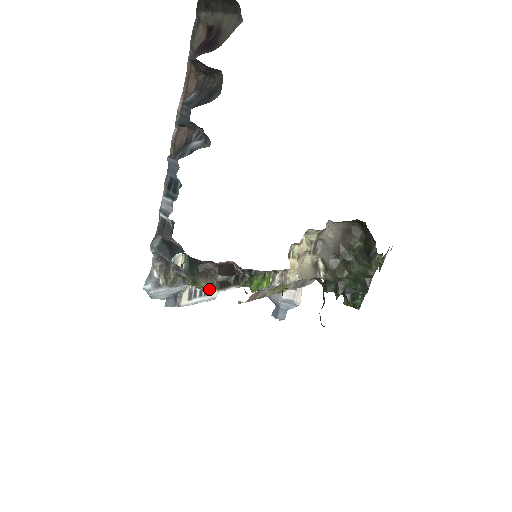
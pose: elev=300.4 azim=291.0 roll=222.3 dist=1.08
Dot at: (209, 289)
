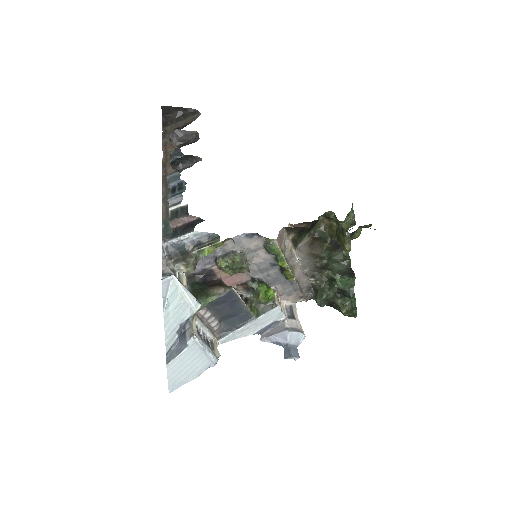
Dot at: (225, 289)
